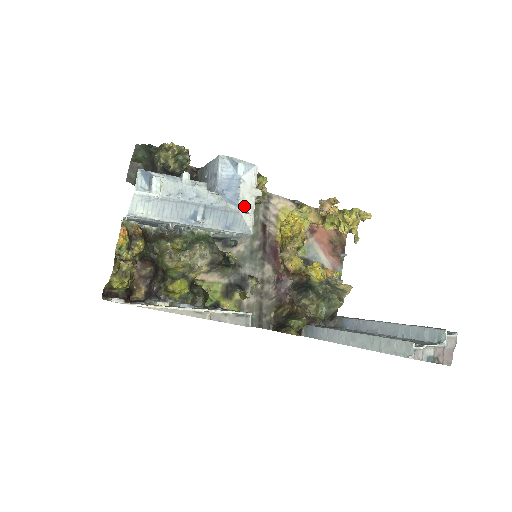
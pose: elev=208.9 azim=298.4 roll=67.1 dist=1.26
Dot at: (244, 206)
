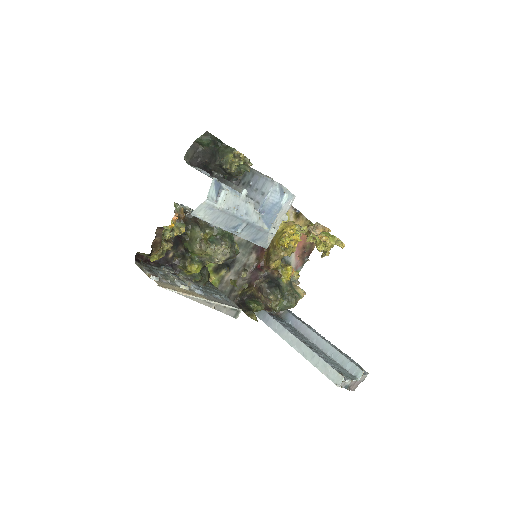
Dot at: (273, 229)
